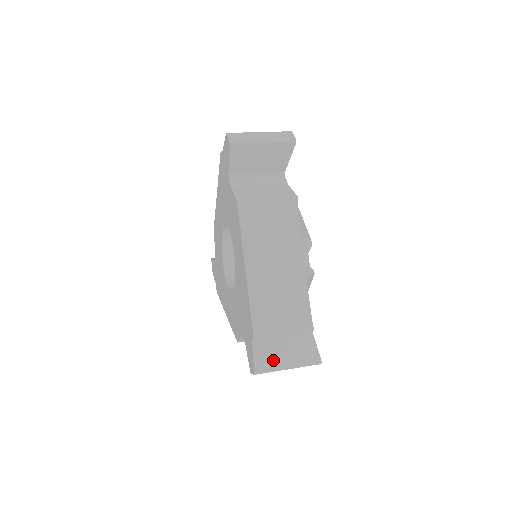
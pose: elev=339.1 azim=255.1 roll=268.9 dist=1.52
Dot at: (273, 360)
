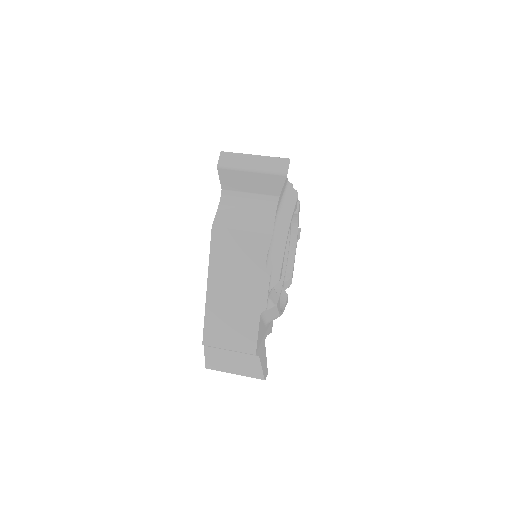
Dot at: (221, 364)
